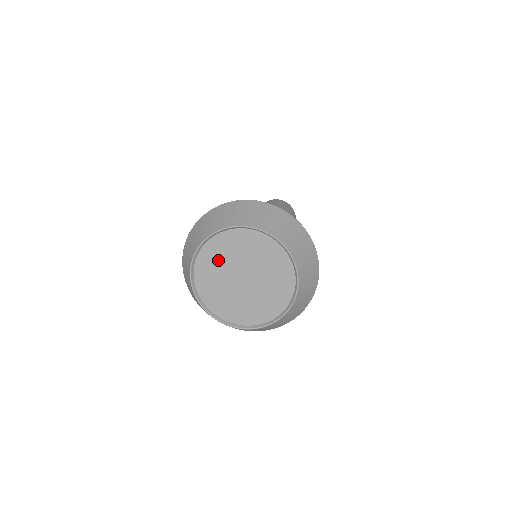
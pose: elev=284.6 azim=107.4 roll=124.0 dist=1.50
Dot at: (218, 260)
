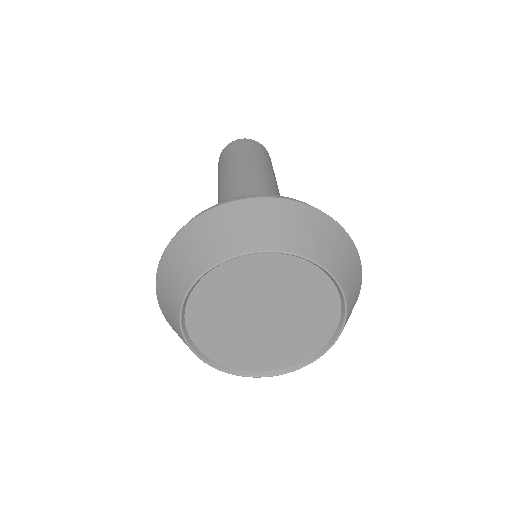
Dot at: (238, 286)
